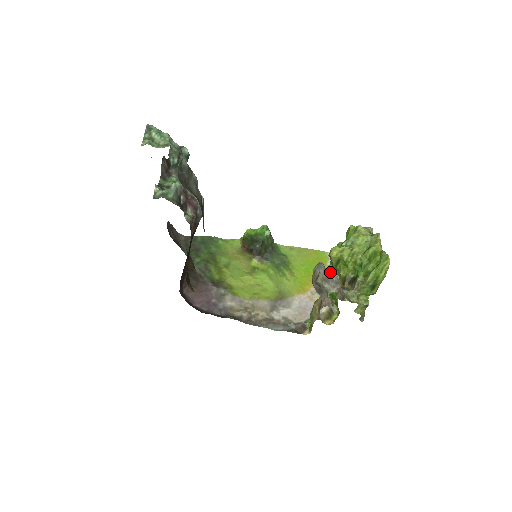
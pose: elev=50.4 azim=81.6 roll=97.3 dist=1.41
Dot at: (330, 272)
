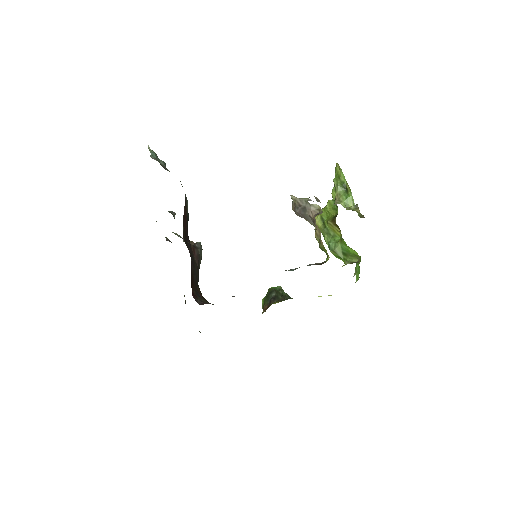
Dot at: occluded
